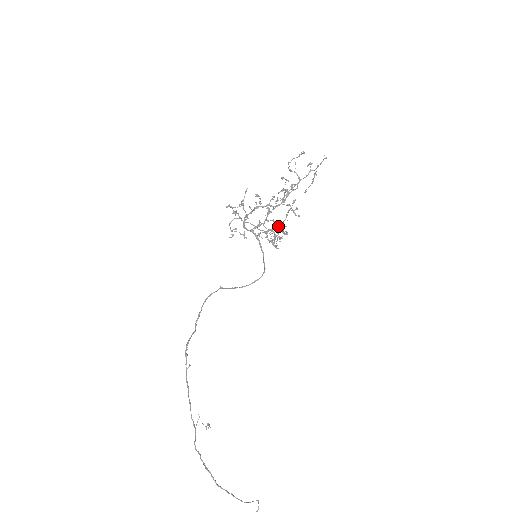
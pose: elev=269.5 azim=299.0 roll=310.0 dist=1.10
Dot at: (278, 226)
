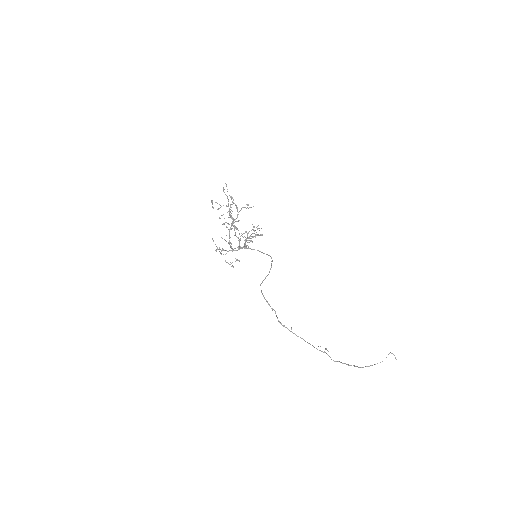
Dot at: occluded
